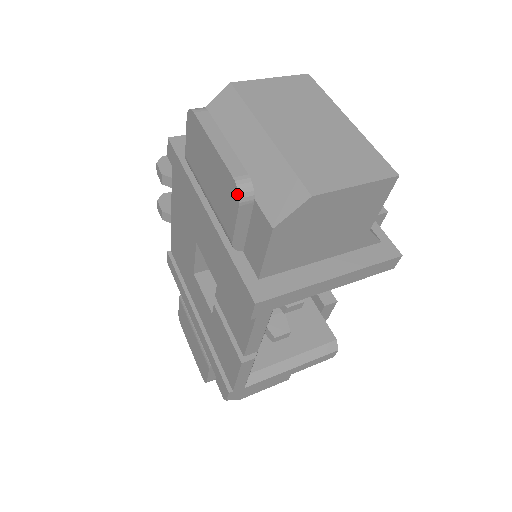
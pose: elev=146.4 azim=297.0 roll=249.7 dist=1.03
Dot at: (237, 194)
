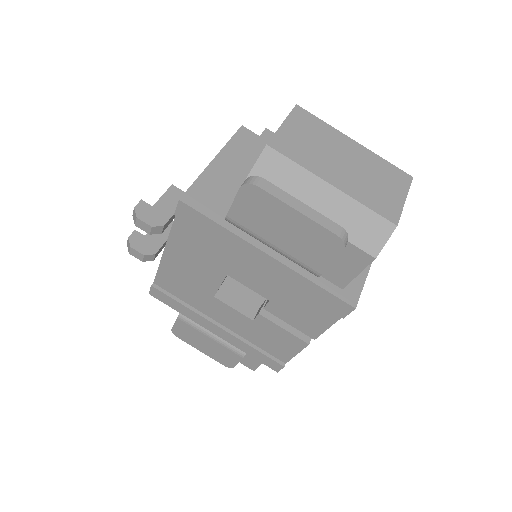
Dot at: (342, 245)
